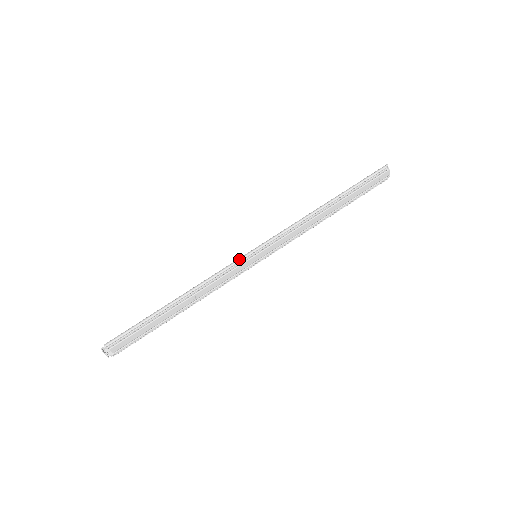
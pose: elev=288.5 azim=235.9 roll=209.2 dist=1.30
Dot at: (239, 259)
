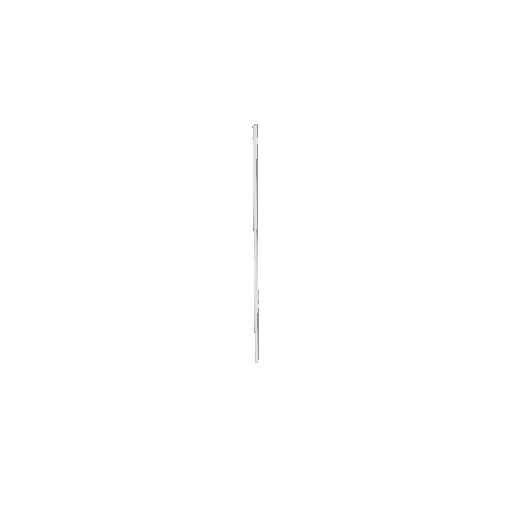
Dot at: (255, 271)
